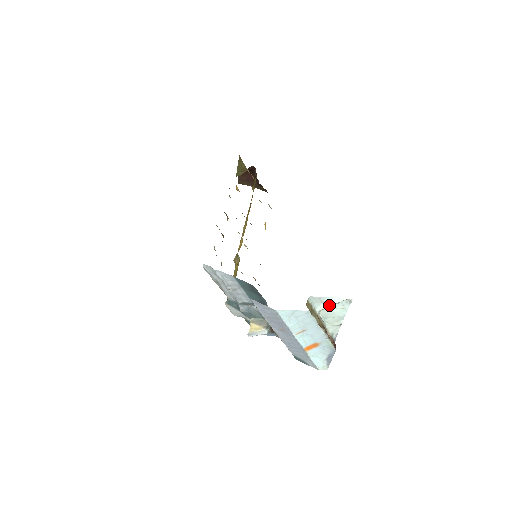
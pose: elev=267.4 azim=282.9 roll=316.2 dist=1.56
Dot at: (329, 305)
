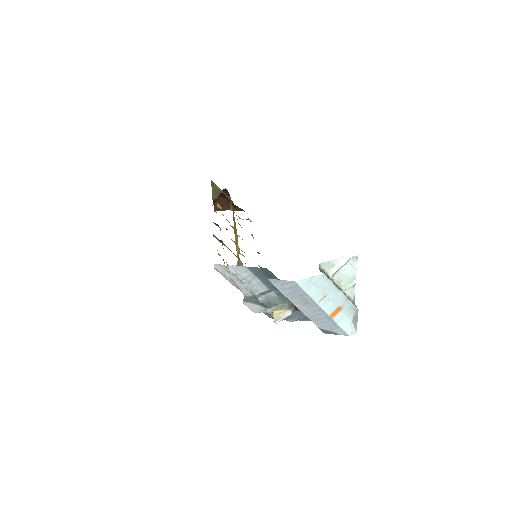
Dot at: (339, 267)
